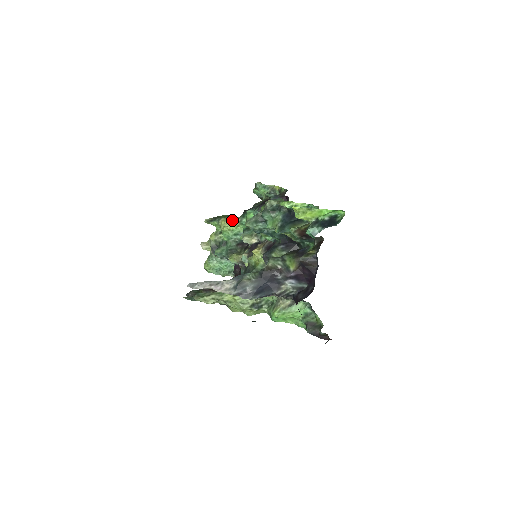
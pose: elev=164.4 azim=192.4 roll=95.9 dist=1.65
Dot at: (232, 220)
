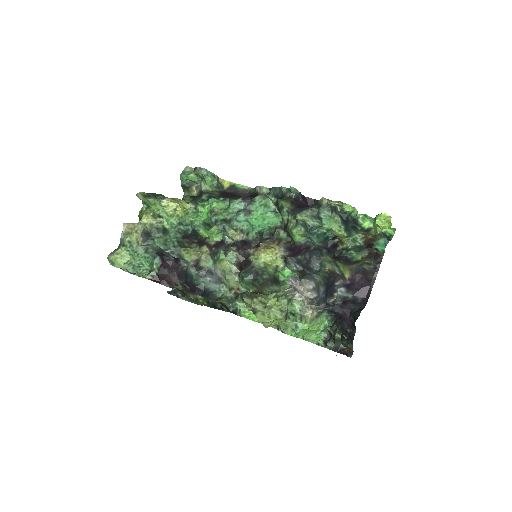
Dot at: (185, 204)
